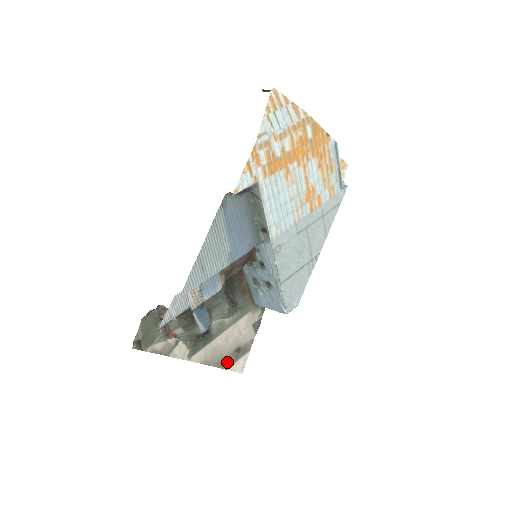
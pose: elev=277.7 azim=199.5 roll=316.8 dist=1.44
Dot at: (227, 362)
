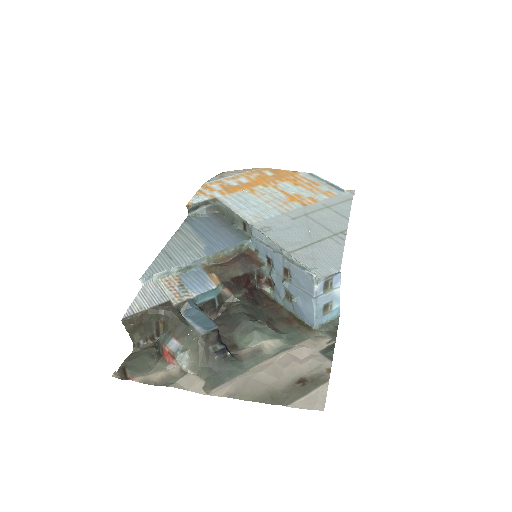
Dot at: (283, 397)
